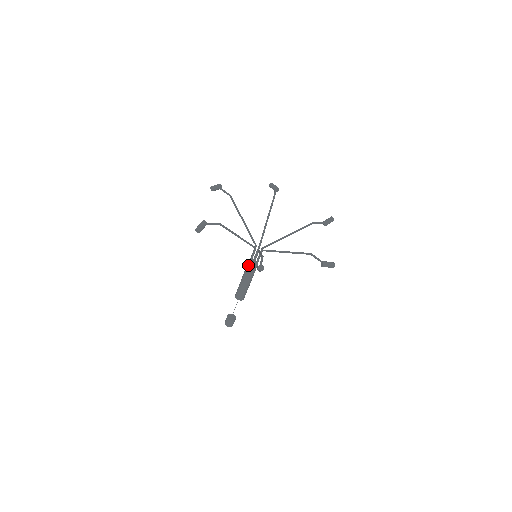
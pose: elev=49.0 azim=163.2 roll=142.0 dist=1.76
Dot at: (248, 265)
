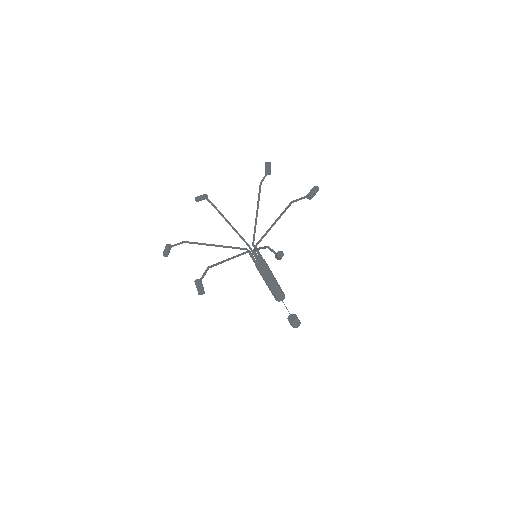
Dot at: (259, 269)
